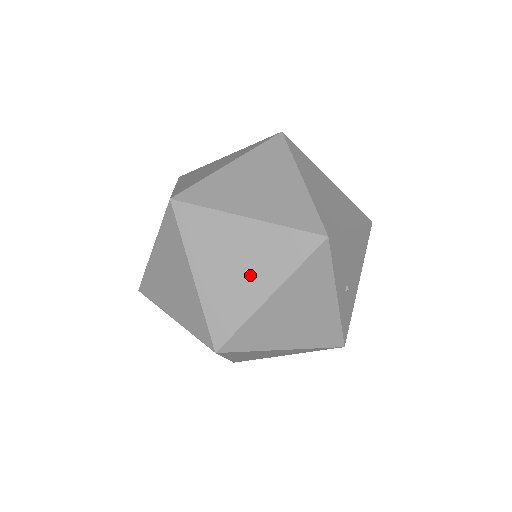
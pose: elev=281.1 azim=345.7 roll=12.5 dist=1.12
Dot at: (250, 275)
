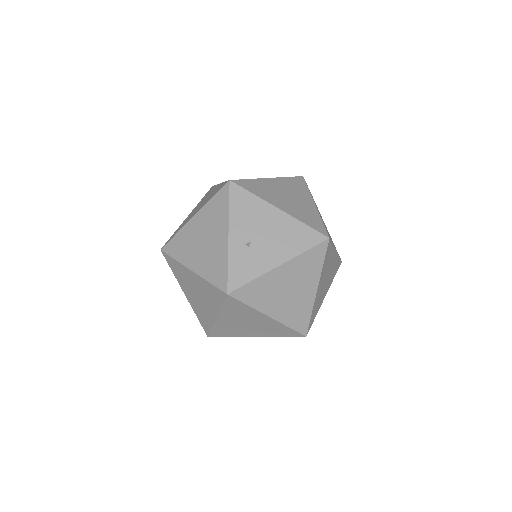
Dot at: (198, 209)
